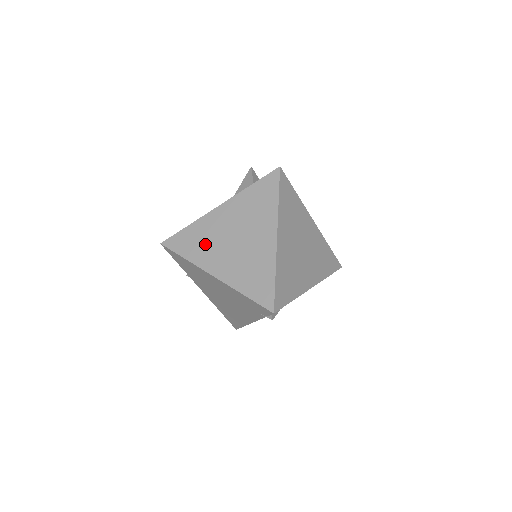
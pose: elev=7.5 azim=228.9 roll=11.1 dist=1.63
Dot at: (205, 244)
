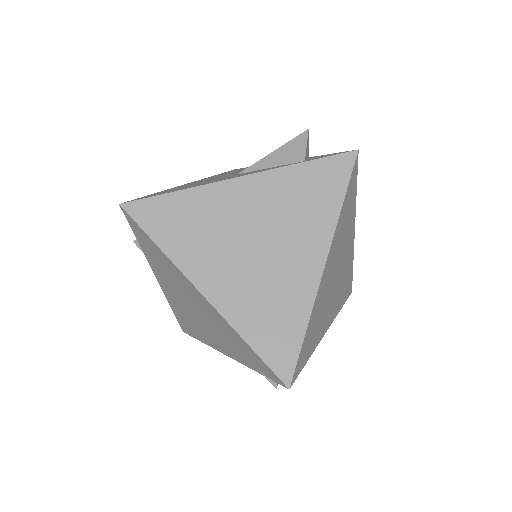
Dot at: (201, 235)
